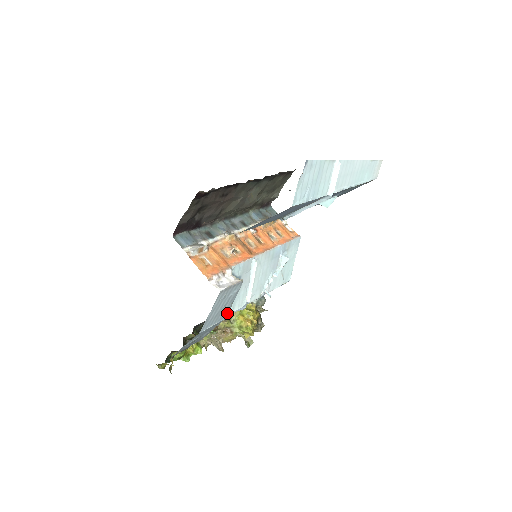
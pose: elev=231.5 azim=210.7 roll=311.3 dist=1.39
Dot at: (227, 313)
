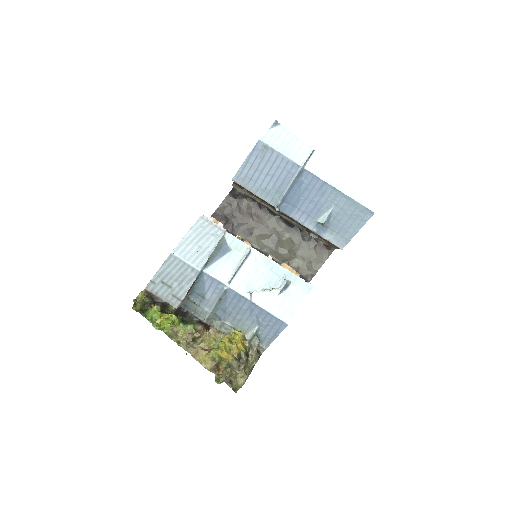
Dot at: (203, 263)
